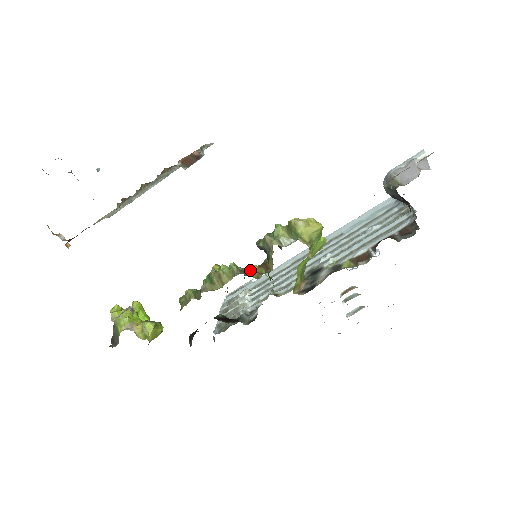
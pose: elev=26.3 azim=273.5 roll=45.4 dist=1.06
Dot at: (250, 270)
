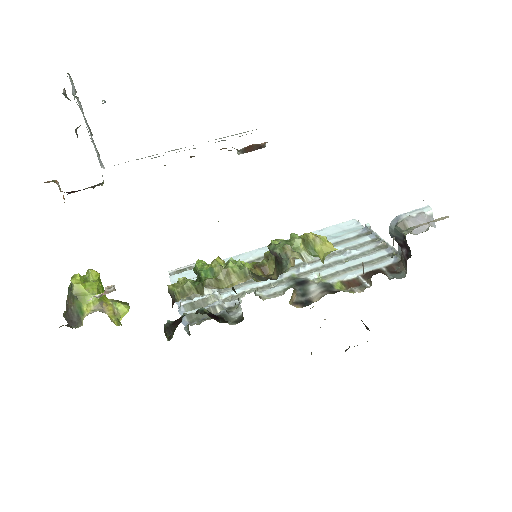
Dot at: occluded
